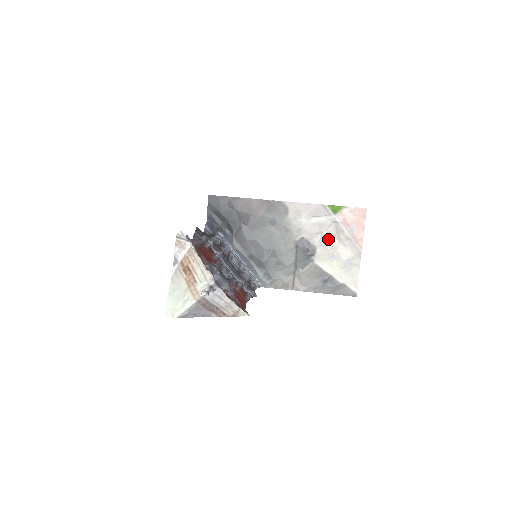
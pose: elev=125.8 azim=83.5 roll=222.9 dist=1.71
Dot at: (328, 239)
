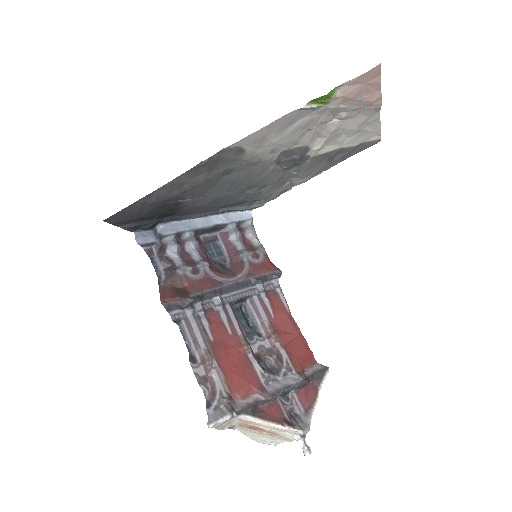
Dot at: (322, 129)
